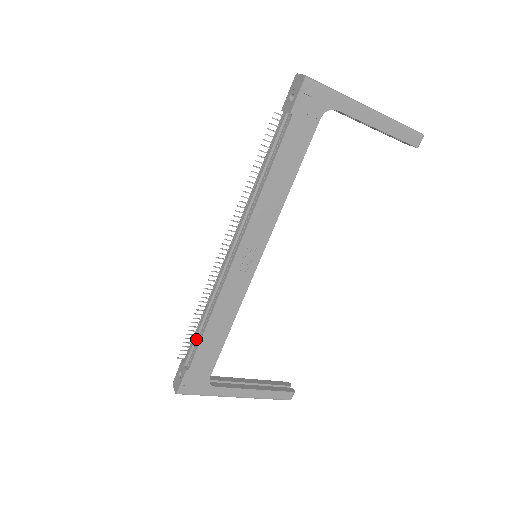
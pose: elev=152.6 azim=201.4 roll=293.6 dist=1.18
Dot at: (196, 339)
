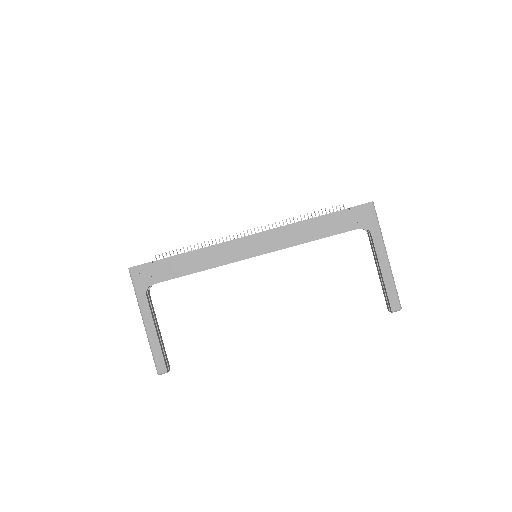
Dot at: occluded
